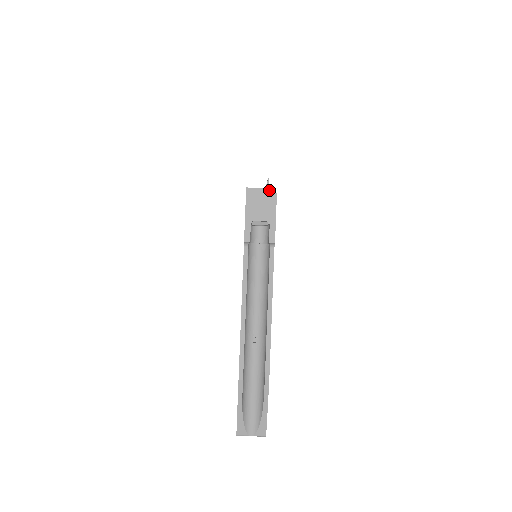
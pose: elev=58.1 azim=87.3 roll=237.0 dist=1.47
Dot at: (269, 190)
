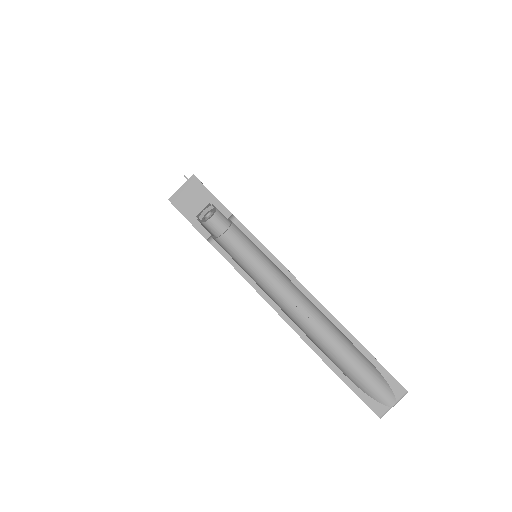
Dot at: occluded
